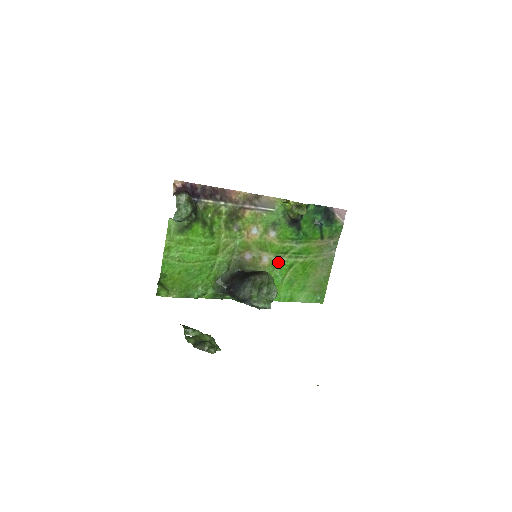
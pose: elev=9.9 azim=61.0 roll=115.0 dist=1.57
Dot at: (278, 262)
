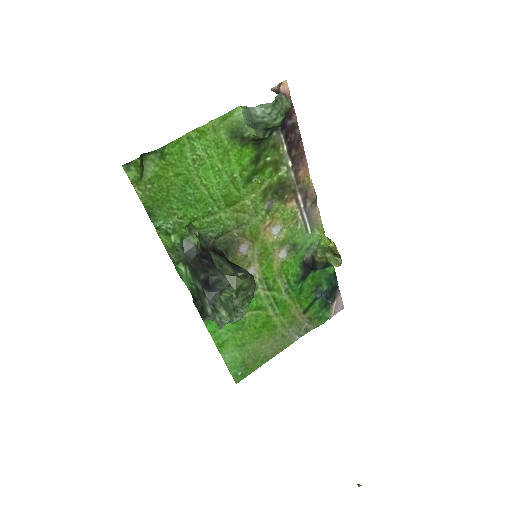
Dot at: (255, 290)
